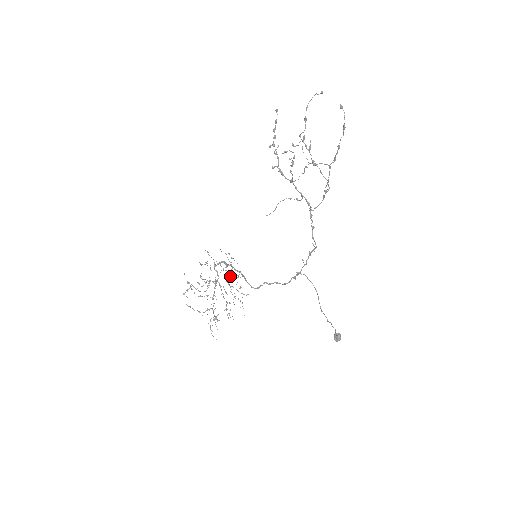
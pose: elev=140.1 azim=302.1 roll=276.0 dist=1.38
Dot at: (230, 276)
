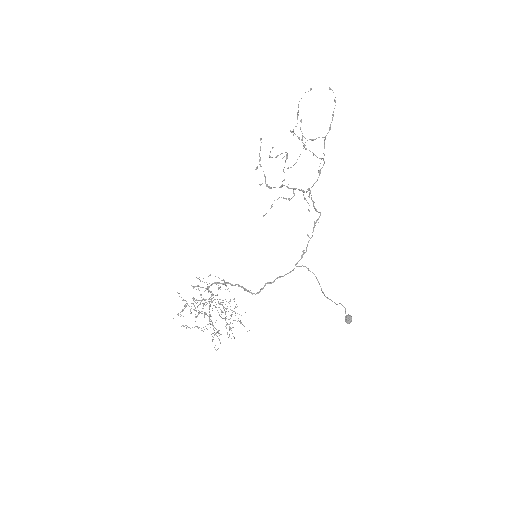
Dot at: (222, 300)
